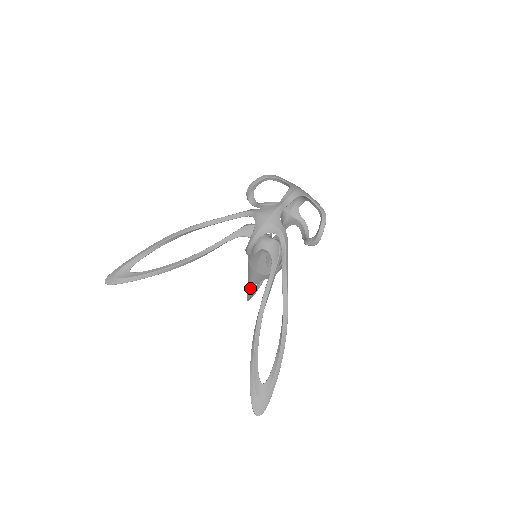
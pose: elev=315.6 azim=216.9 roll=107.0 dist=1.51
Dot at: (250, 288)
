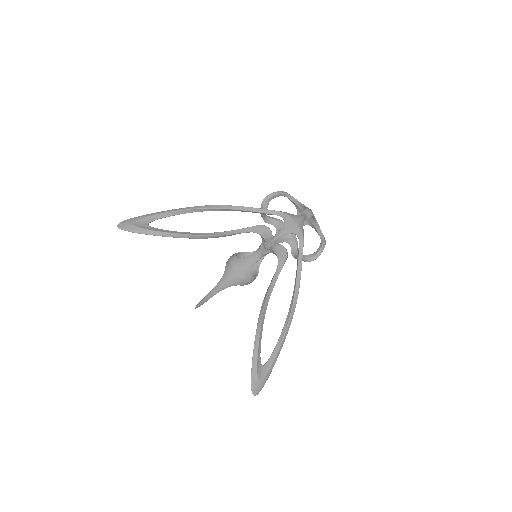
Dot at: (215, 292)
